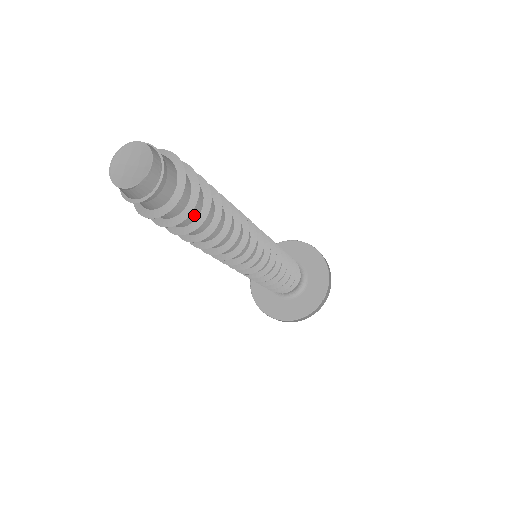
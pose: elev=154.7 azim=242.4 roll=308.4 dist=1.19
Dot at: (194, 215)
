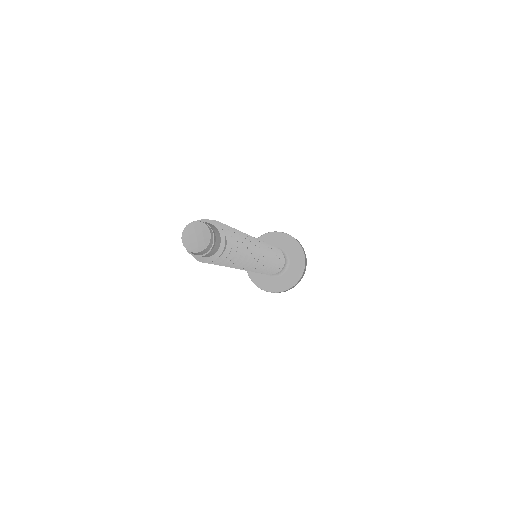
Dot at: occluded
